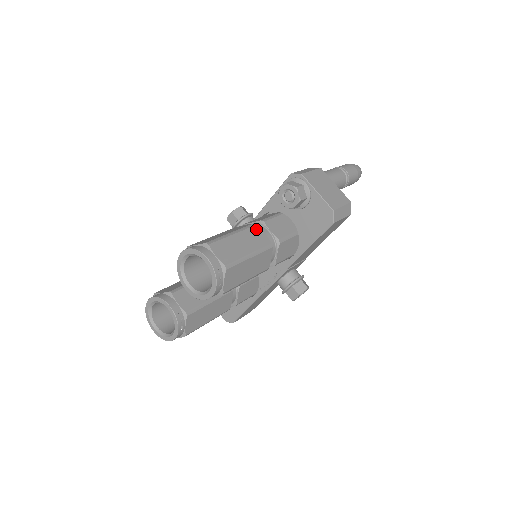
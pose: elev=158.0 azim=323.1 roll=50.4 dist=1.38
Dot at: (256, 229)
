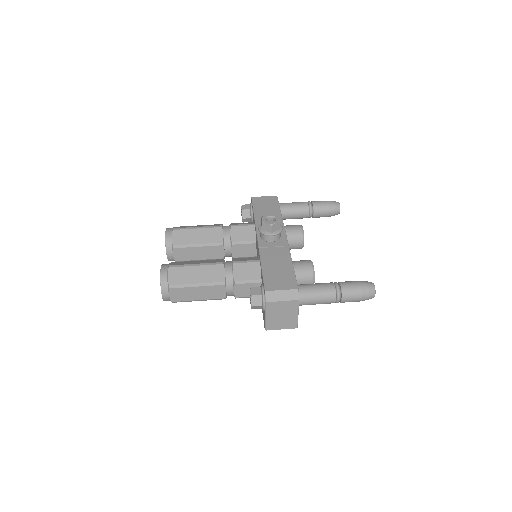
Dot at: (221, 287)
